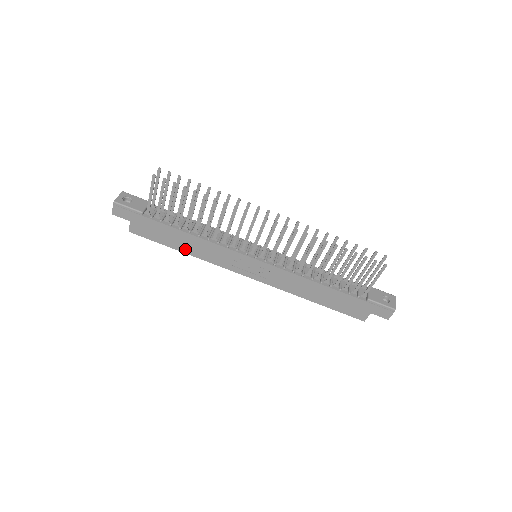
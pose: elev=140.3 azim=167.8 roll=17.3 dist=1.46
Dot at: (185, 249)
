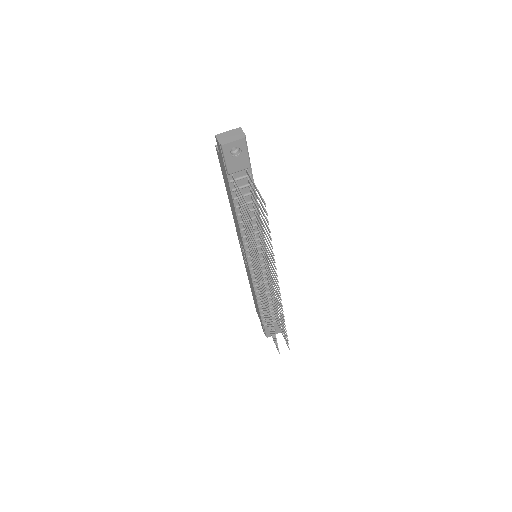
Dot at: (230, 201)
